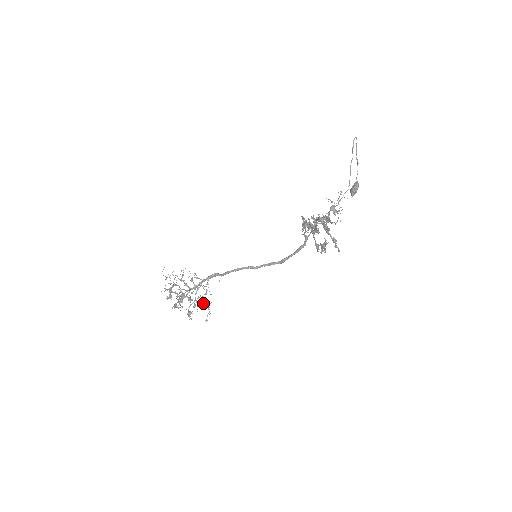
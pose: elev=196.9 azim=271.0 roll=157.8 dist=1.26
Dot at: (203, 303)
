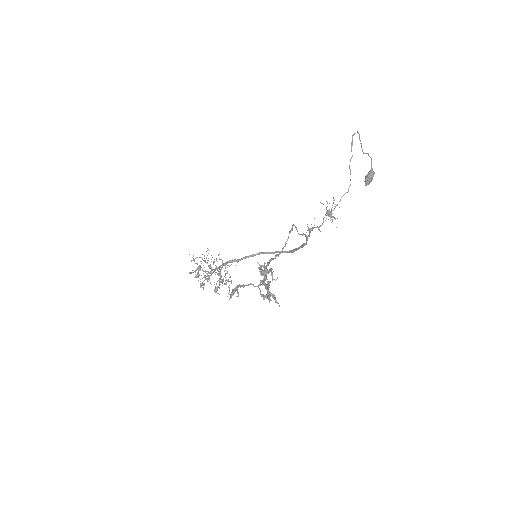
Dot at: (224, 283)
